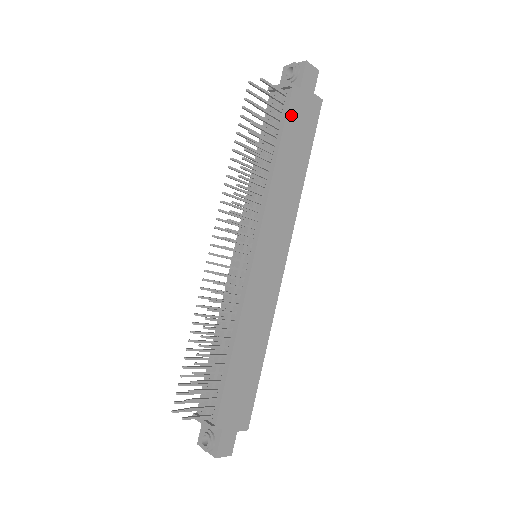
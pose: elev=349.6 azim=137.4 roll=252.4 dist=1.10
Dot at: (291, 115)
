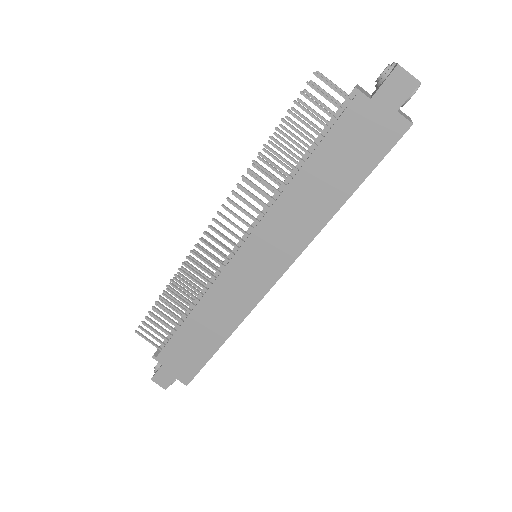
Dot at: (342, 128)
